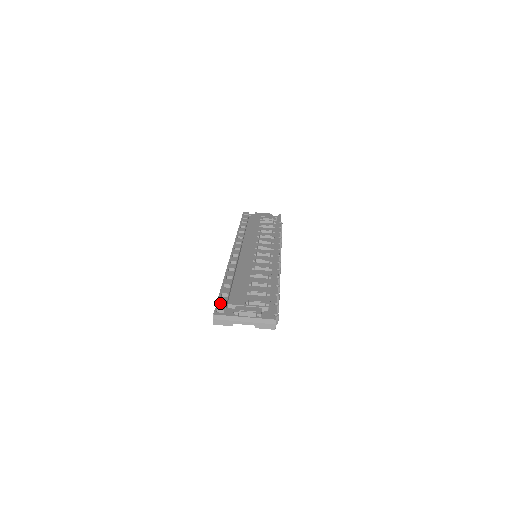
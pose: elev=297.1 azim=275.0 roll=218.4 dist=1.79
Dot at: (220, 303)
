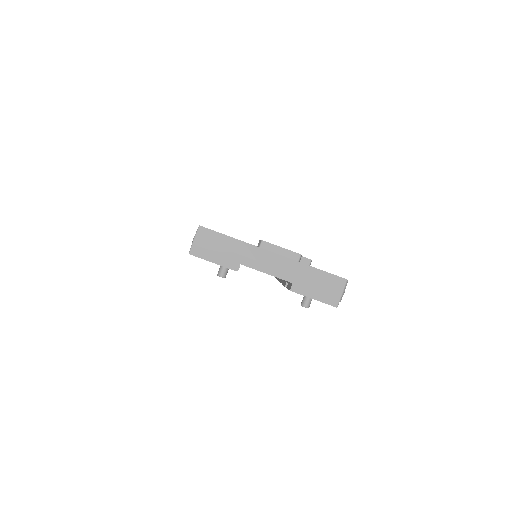
Dot at: occluded
